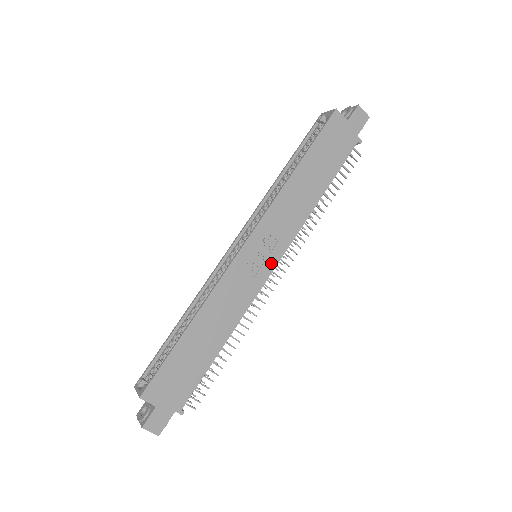
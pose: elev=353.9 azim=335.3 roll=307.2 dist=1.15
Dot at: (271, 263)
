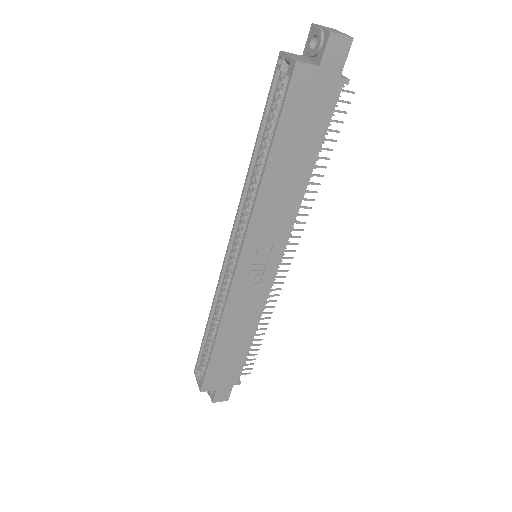
Dot at: (273, 264)
